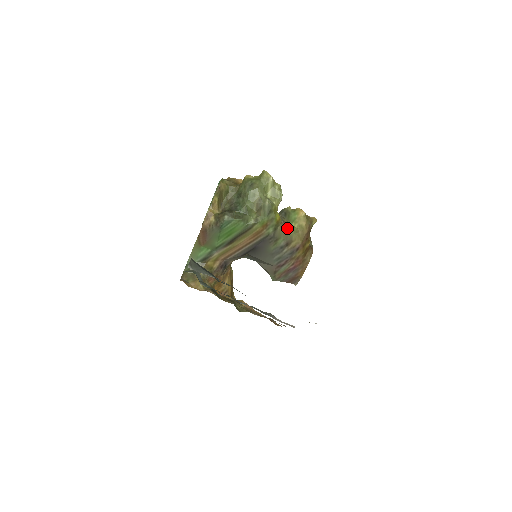
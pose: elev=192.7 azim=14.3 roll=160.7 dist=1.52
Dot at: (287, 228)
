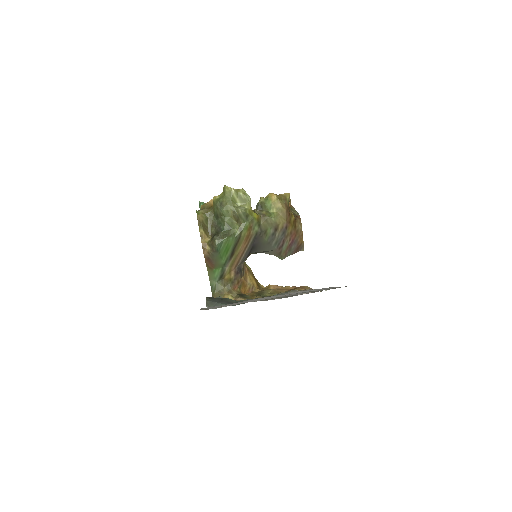
Dot at: (268, 218)
